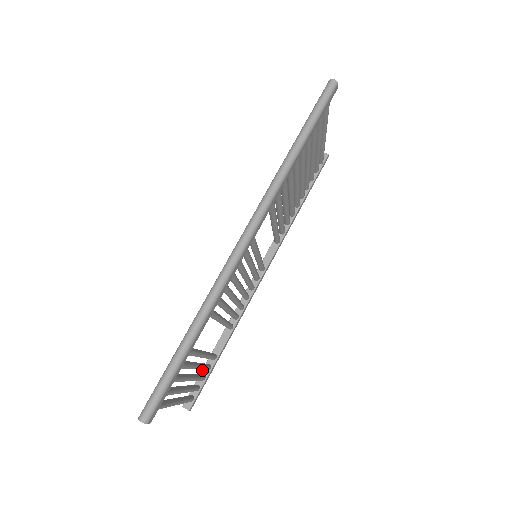
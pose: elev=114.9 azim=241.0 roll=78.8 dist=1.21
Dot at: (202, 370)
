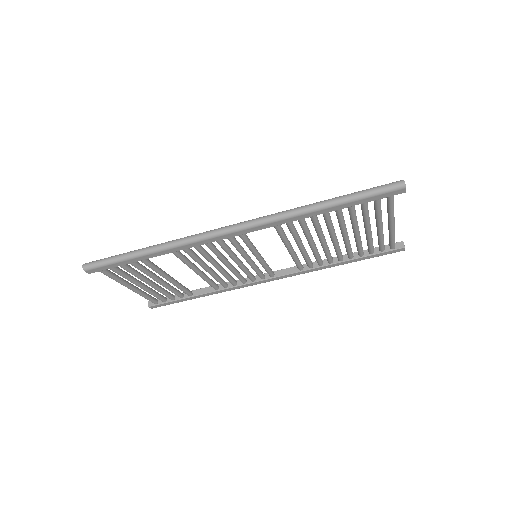
Dot at: occluded
